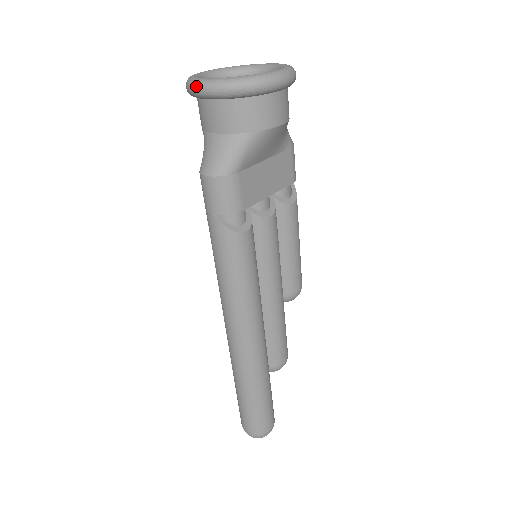
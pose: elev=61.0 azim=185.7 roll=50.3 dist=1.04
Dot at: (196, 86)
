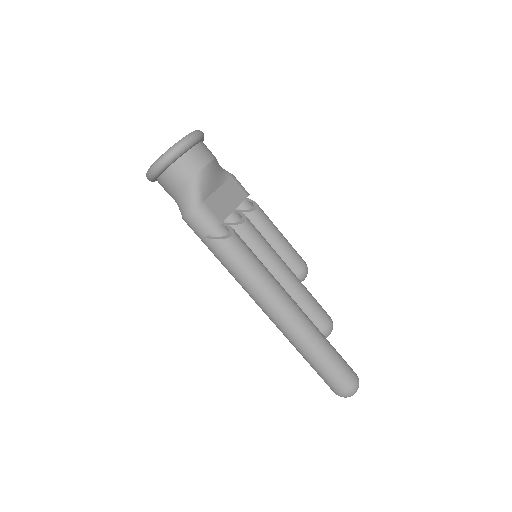
Dot at: (150, 171)
